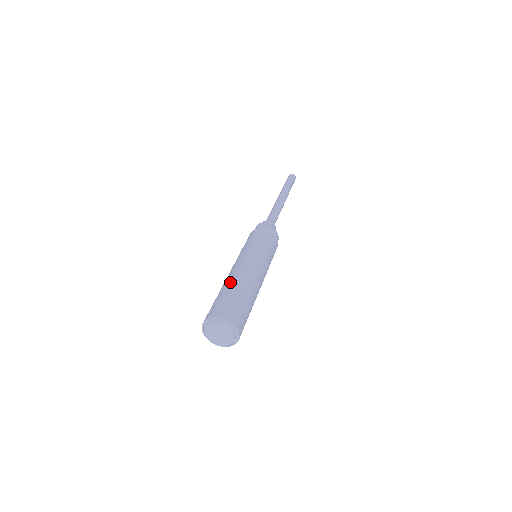
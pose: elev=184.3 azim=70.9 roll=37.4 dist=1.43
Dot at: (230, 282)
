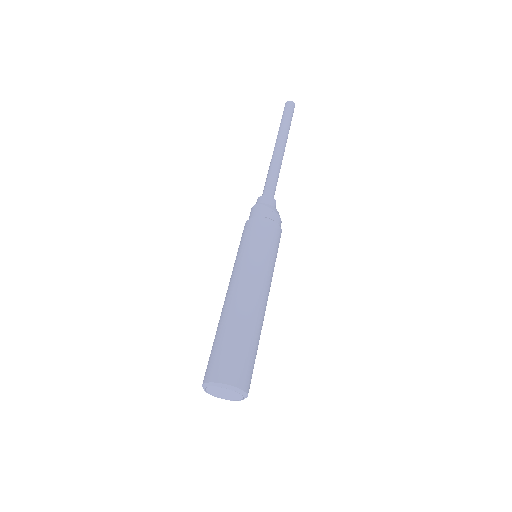
Dot at: (233, 319)
